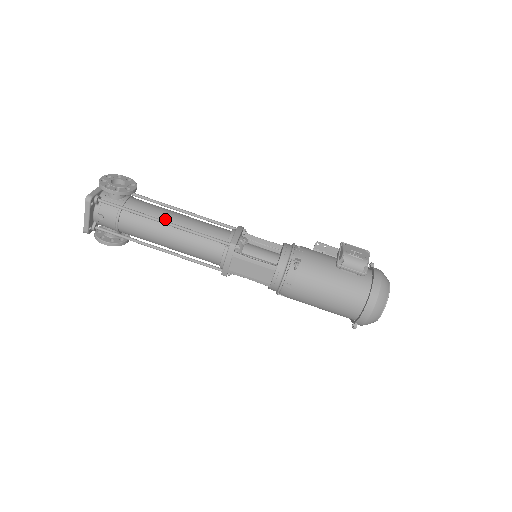
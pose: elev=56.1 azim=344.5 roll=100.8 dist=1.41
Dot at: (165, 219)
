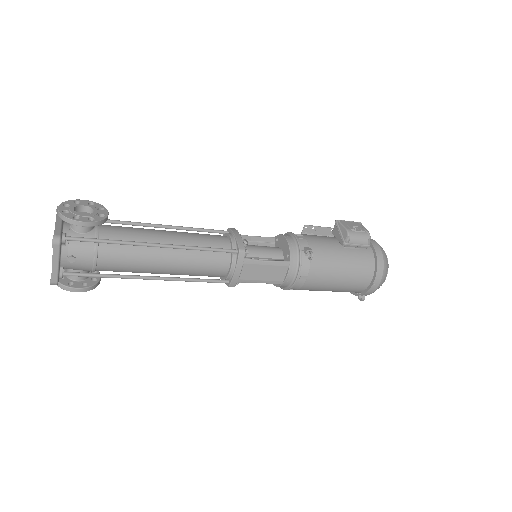
Dot at: (155, 241)
